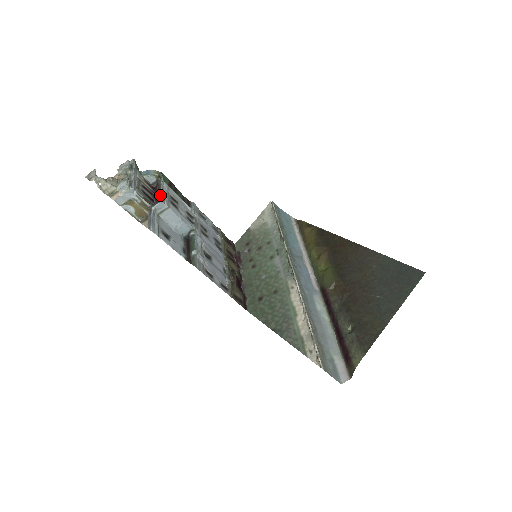
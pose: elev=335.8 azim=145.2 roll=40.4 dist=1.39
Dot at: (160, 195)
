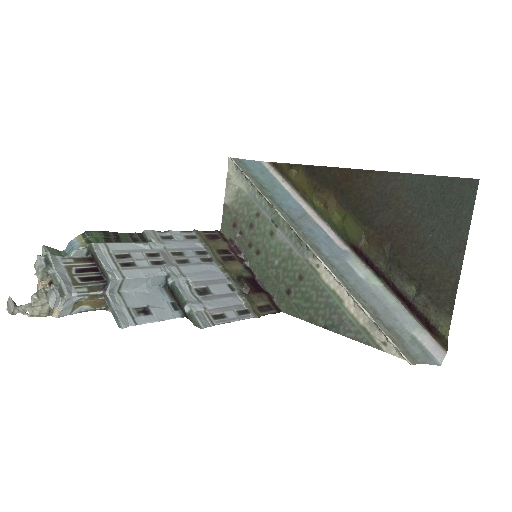
Dot at: (104, 272)
